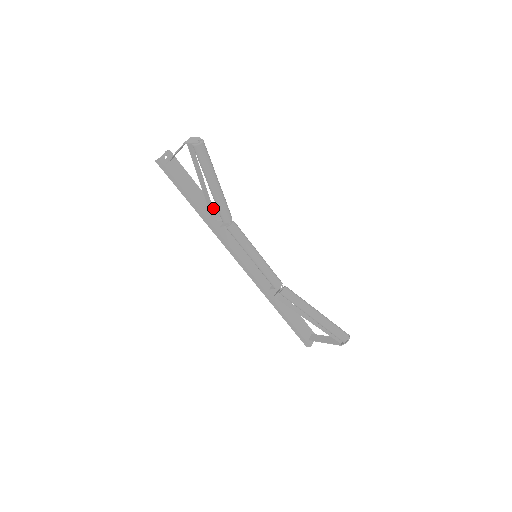
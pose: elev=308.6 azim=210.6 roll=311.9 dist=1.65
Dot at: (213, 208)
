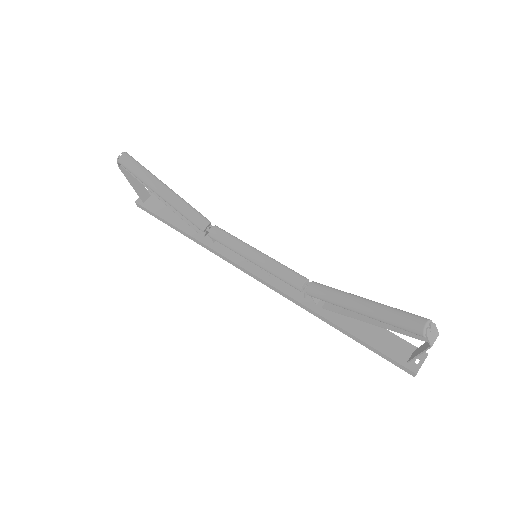
Dot at: occluded
